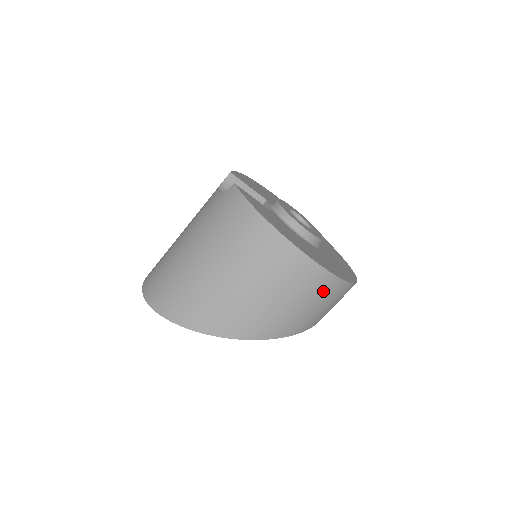
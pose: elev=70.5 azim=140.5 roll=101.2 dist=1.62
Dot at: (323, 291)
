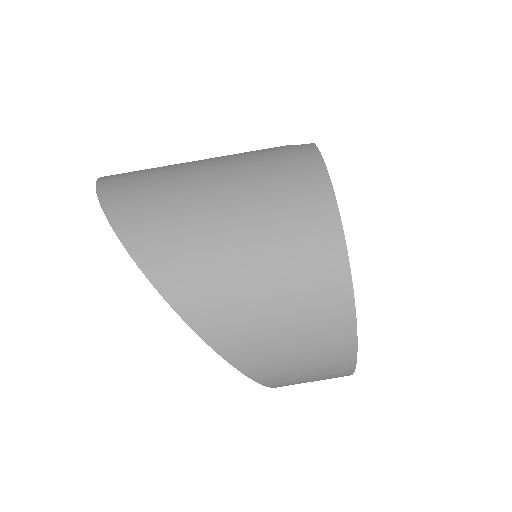
Dot at: (325, 336)
